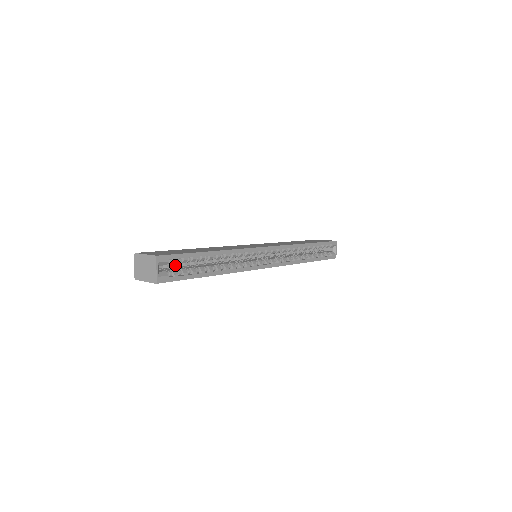
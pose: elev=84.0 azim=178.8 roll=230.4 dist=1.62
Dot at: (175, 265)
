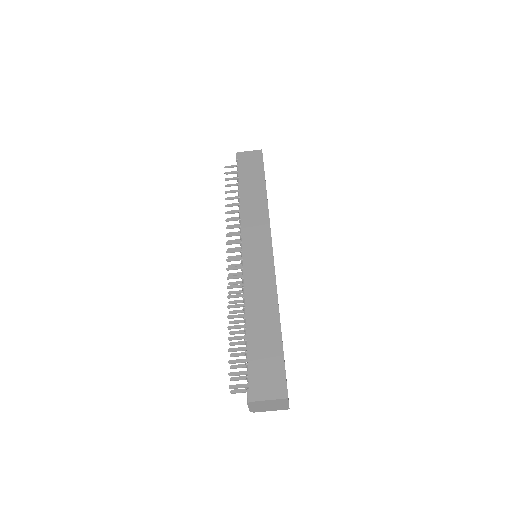
Dot at: occluded
